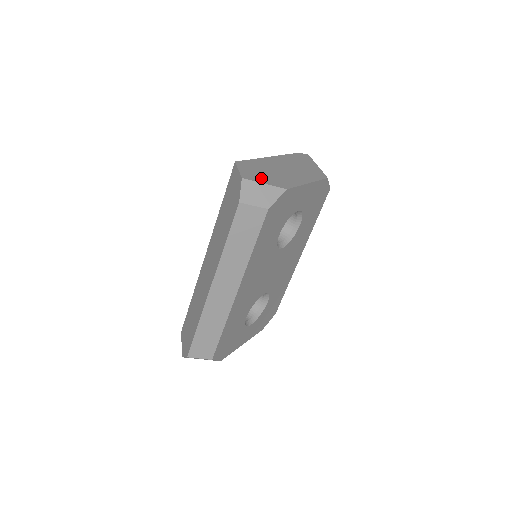
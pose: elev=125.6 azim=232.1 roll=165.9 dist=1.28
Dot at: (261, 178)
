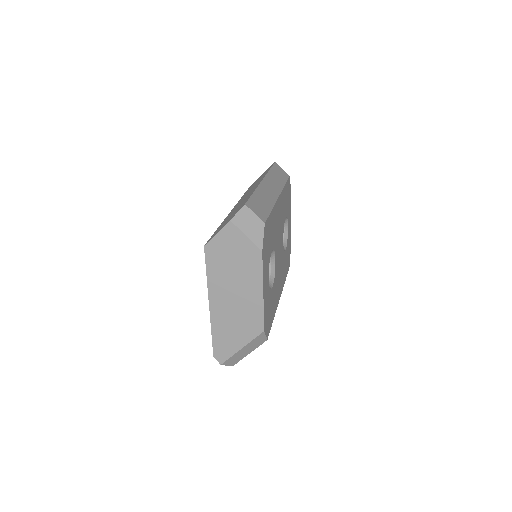
Dot at: occluded
